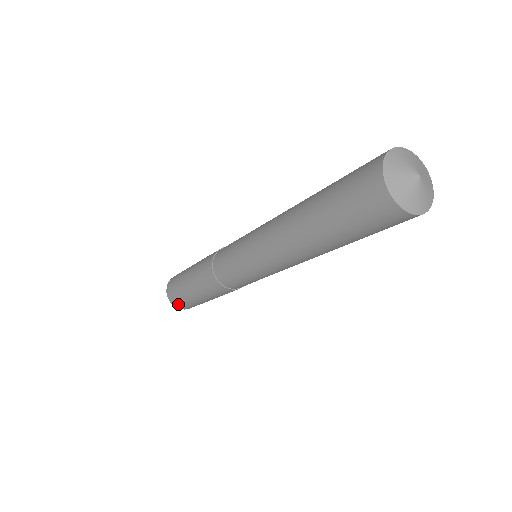
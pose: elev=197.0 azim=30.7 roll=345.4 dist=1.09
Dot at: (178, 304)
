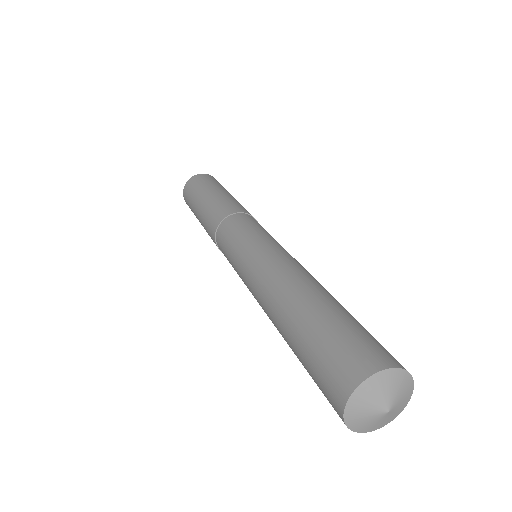
Dot at: occluded
